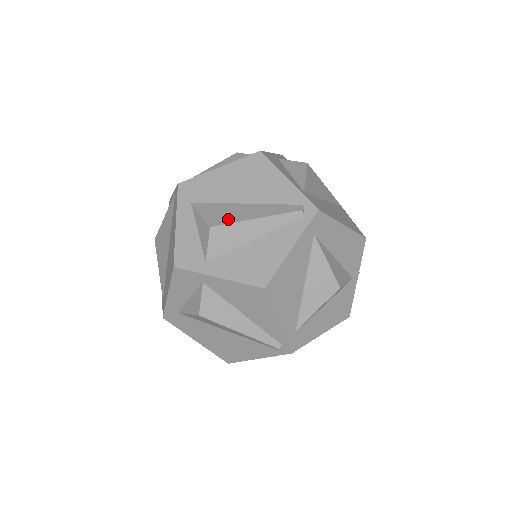
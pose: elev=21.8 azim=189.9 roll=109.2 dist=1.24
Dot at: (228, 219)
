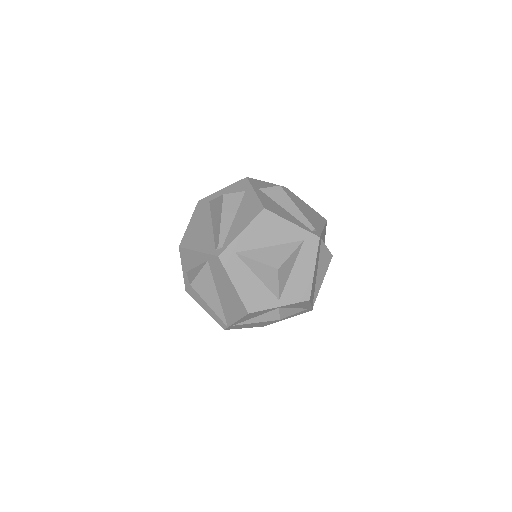
Dot at: occluded
